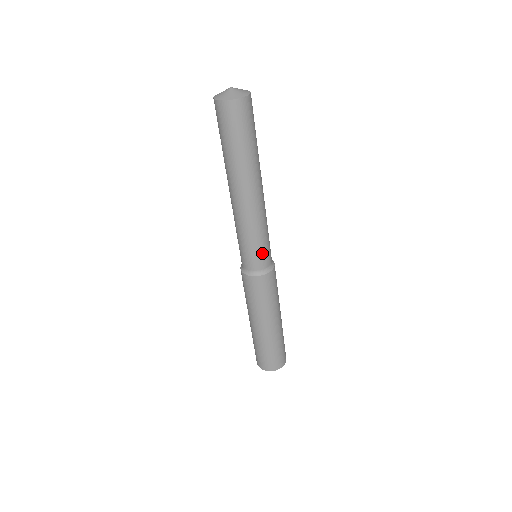
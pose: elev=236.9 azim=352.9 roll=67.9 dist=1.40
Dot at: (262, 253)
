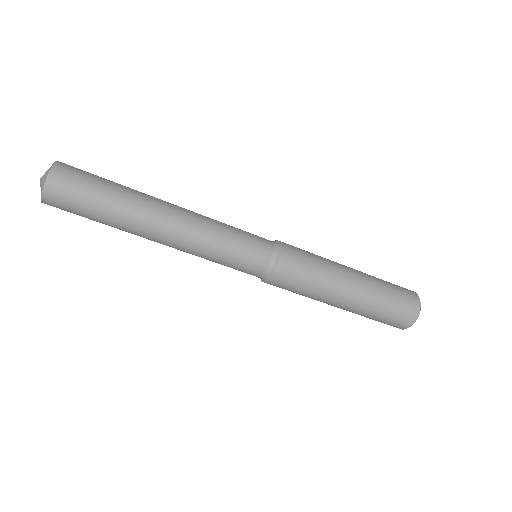
Dot at: (246, 258)
